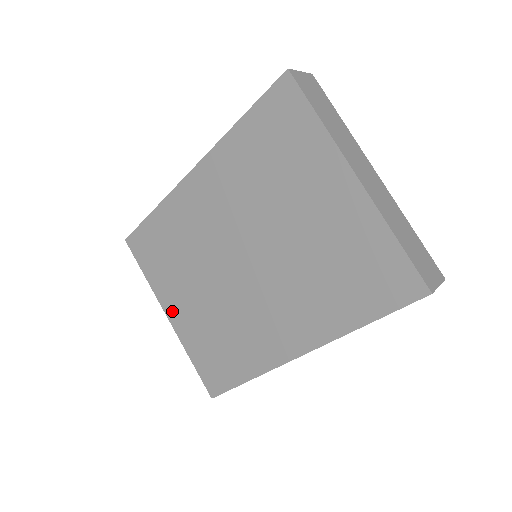
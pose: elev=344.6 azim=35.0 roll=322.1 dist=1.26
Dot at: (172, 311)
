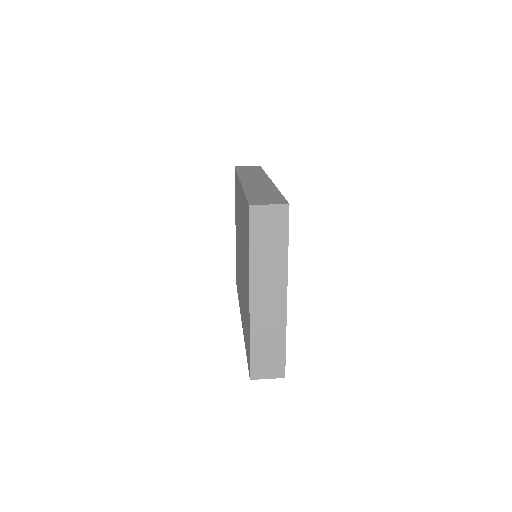
Dot at: occluded
